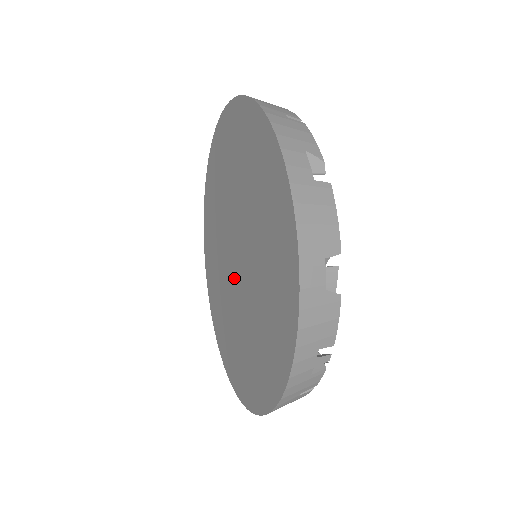
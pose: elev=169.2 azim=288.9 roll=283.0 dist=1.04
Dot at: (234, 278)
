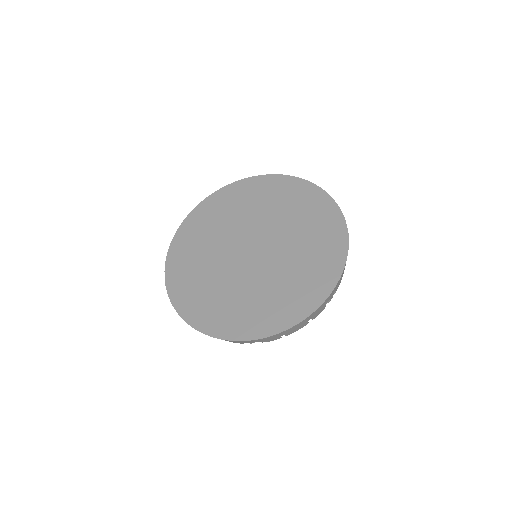
Dot at: (243, 262)
